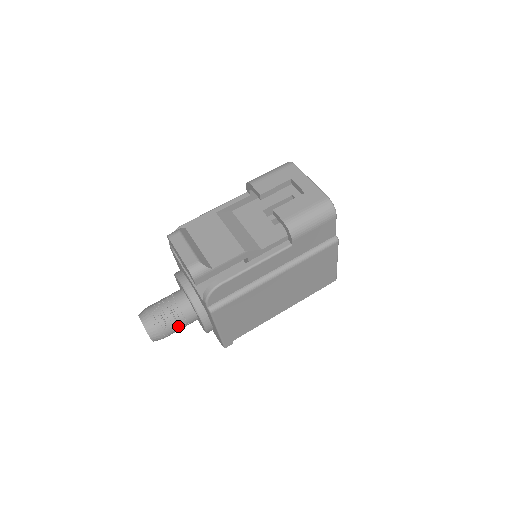
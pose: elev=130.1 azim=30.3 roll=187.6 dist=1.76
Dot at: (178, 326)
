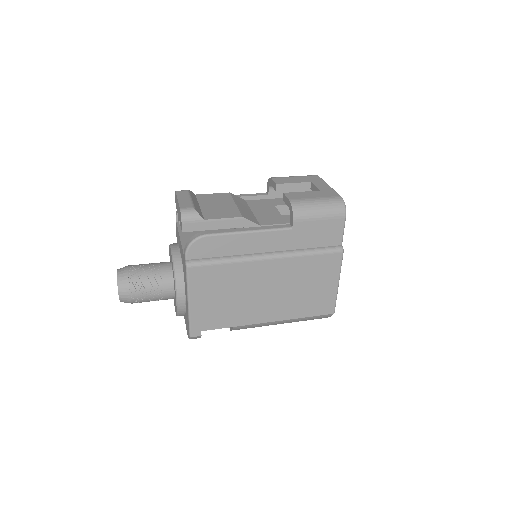
Dot at: (151, 291)
